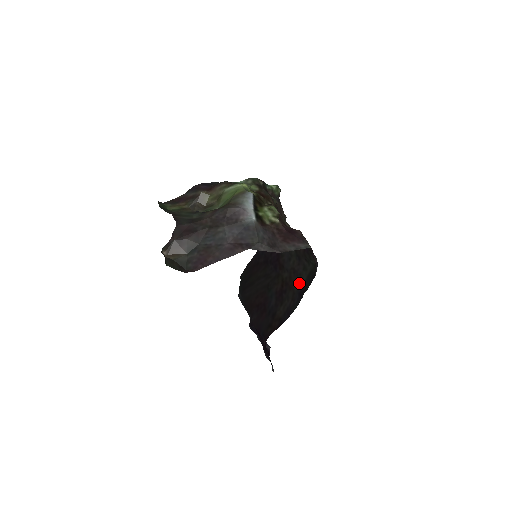
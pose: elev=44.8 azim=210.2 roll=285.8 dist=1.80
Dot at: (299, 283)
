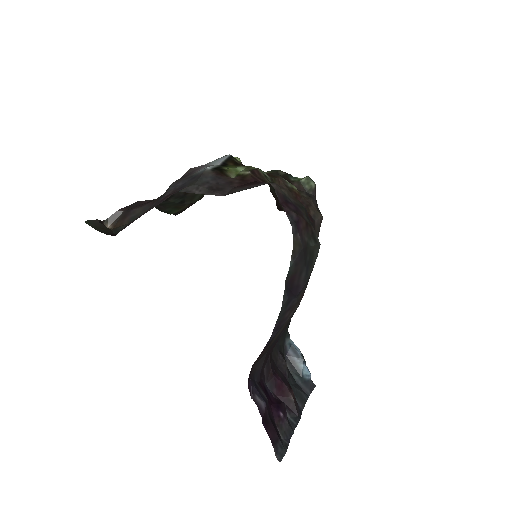
Dot at: (306, 284)
